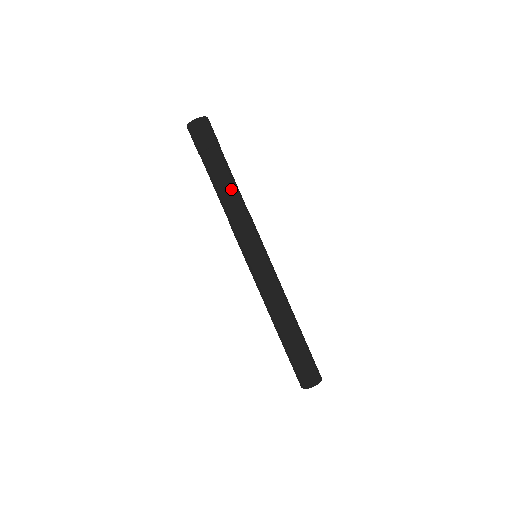
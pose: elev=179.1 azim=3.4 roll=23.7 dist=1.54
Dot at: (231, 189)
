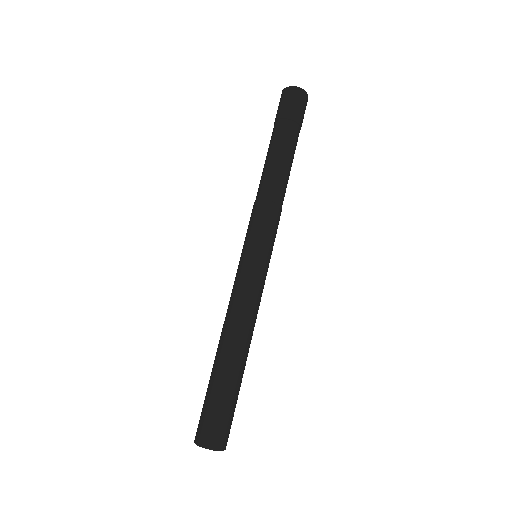
Dot at: (281, 170)
